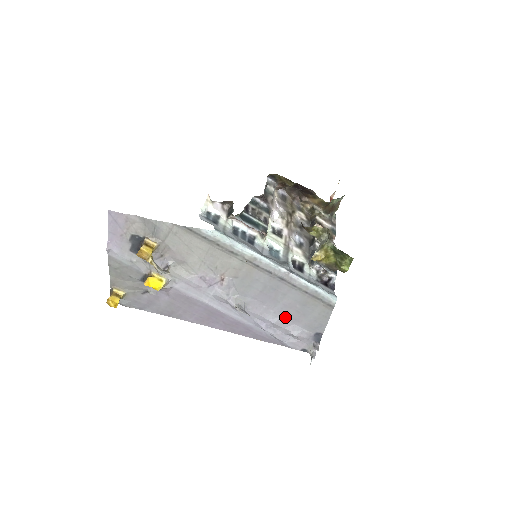
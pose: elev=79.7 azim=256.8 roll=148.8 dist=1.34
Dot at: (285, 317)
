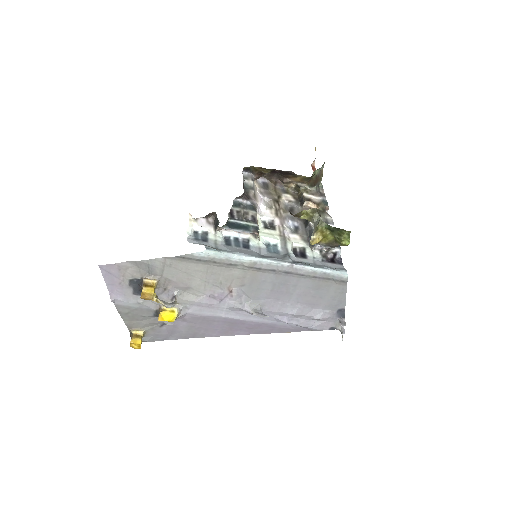
Dot at: (303, 305)
